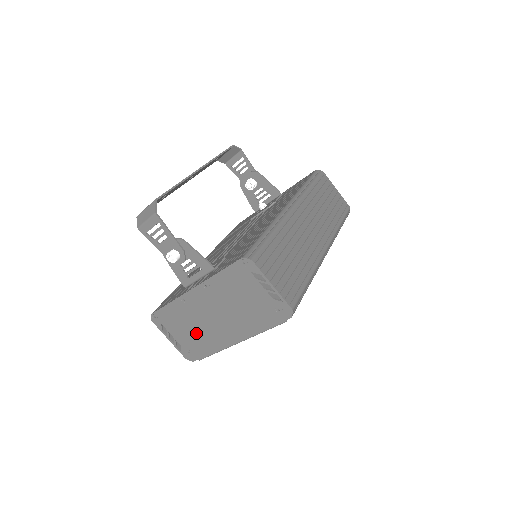
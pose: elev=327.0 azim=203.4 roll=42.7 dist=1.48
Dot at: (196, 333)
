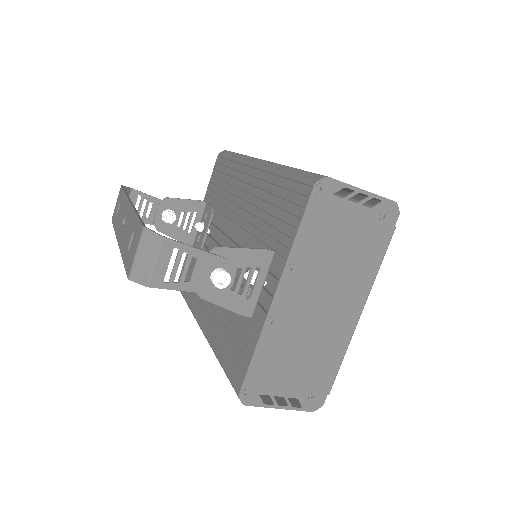
Dot at: (308, 357)
